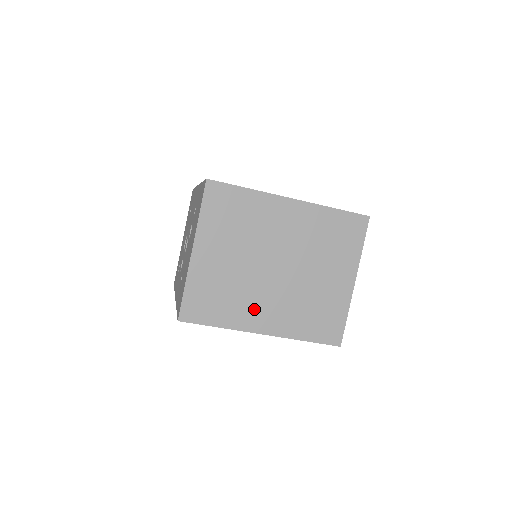
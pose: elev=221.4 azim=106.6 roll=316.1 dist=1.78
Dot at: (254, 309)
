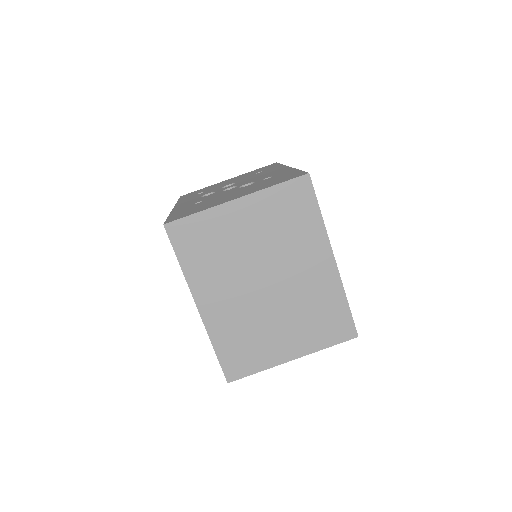
Dot at: (216, 287)
